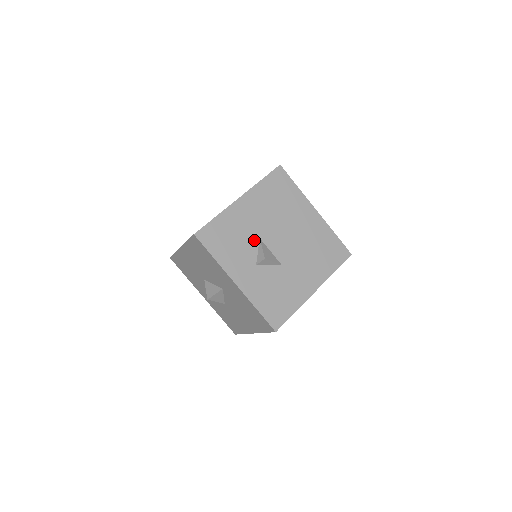
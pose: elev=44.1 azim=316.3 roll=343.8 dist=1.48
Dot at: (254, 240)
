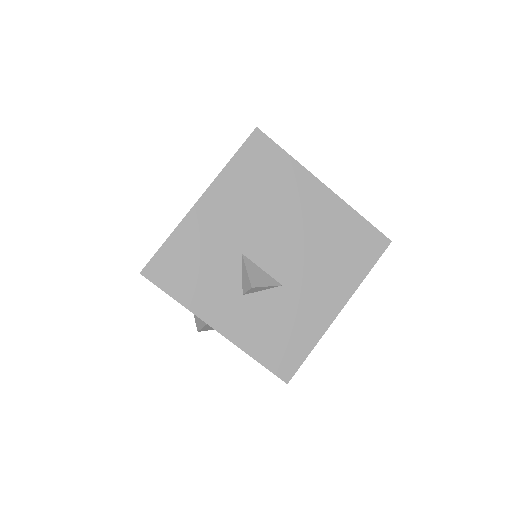
Dot at: (233, 258)
